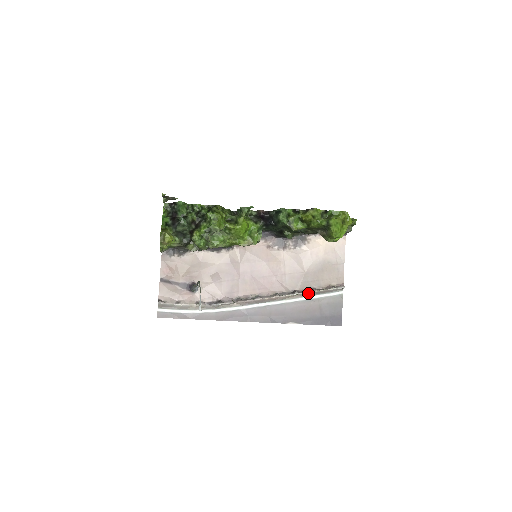
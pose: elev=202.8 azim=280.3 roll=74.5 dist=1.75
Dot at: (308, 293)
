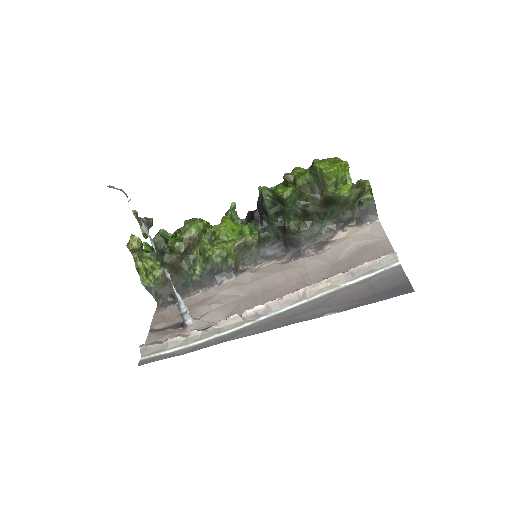
Dot at: (342, 275)
